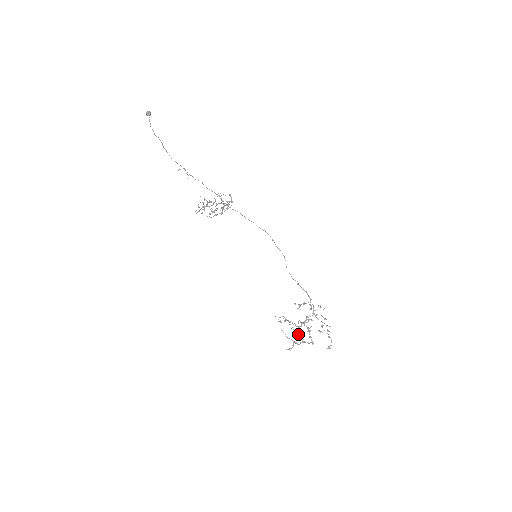
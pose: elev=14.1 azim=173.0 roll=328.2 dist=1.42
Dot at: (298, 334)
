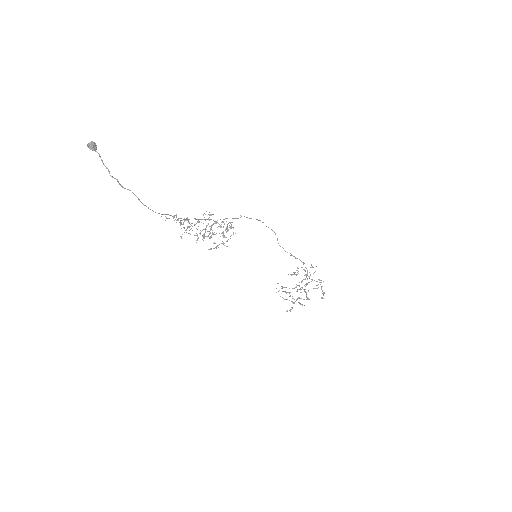
Dot at: (300, 304)
